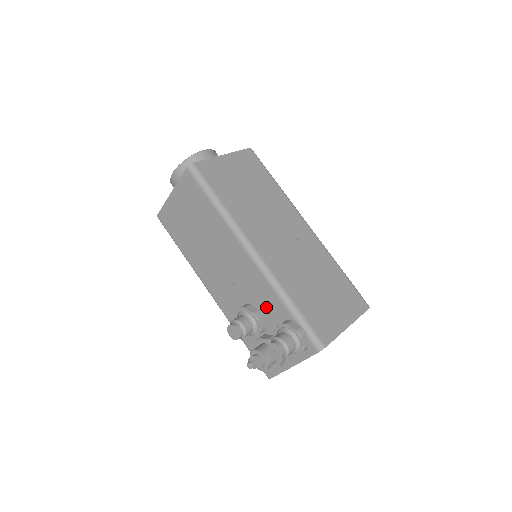
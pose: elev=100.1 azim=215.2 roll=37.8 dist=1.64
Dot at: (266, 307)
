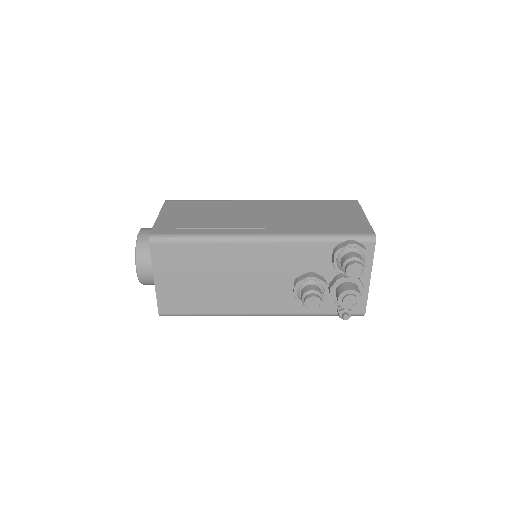
Dot at: (310, 263)
